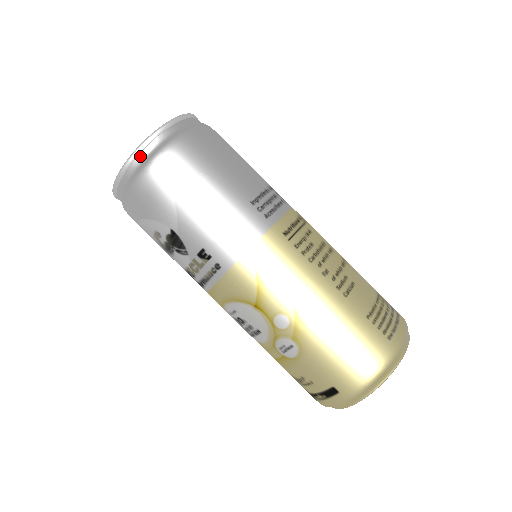
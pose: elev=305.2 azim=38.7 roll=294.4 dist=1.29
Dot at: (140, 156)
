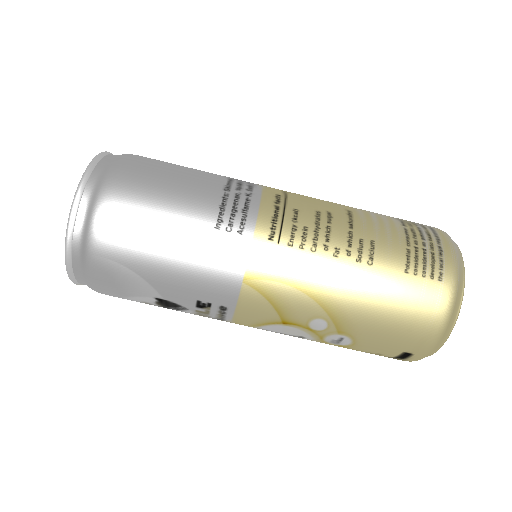
Dot at: (74, 250)
